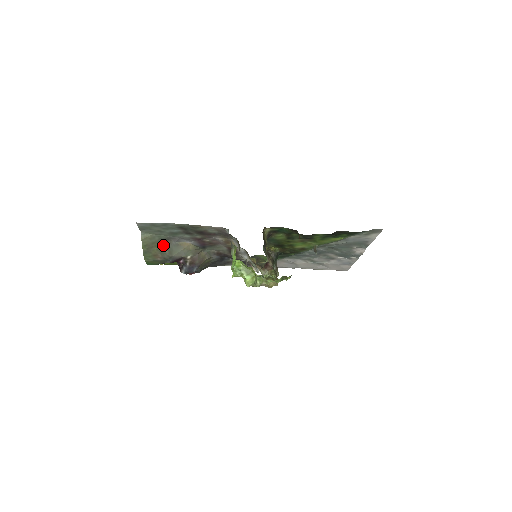
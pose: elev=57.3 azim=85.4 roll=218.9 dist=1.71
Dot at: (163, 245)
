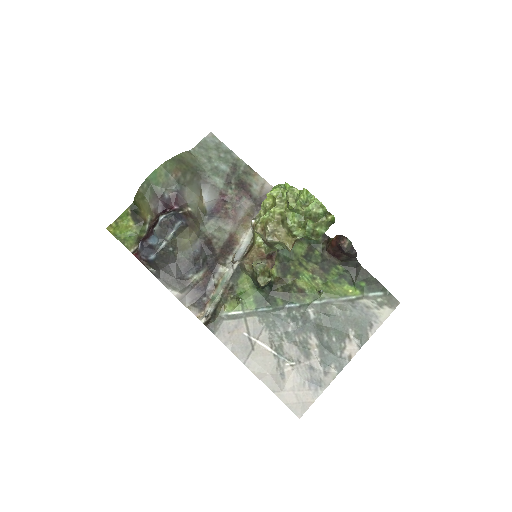
Dot at: (192, 173)
